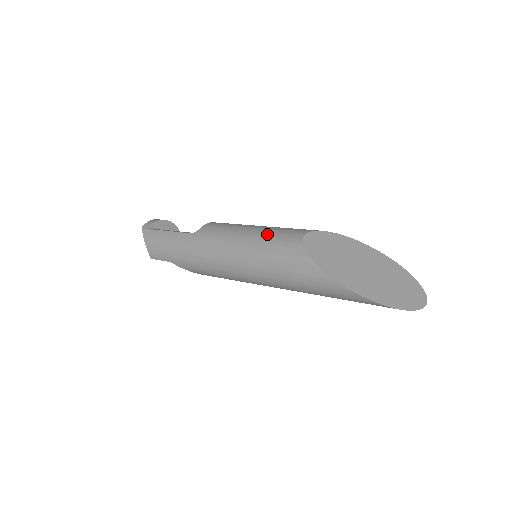
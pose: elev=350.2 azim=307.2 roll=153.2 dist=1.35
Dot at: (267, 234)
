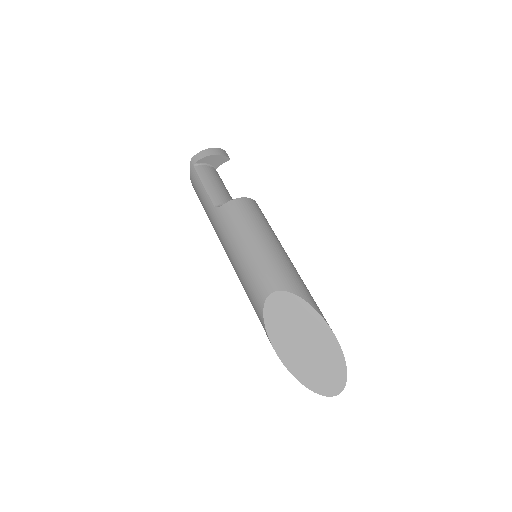
Dot at: (252, 265)
